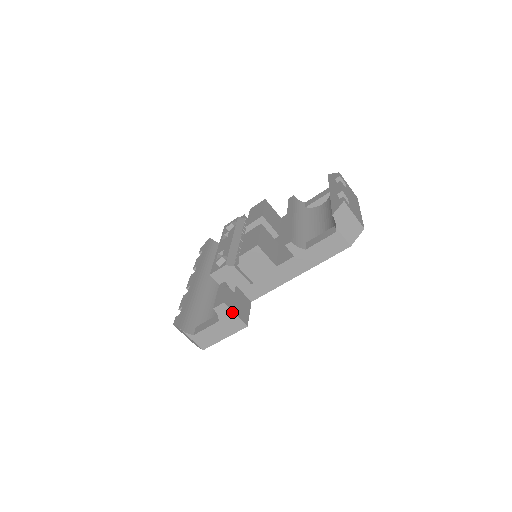
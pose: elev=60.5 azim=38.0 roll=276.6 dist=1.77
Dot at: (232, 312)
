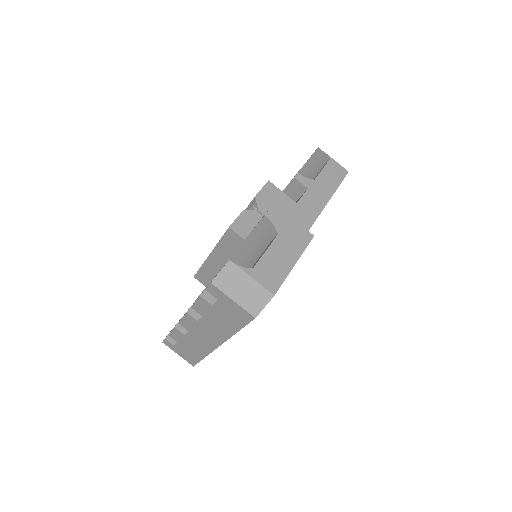
Dot at: (288, 217)
